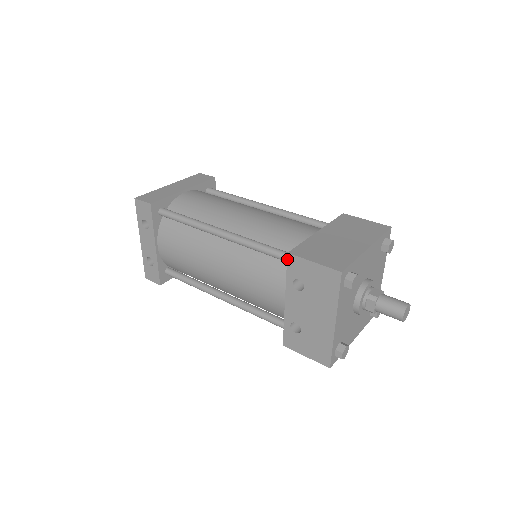
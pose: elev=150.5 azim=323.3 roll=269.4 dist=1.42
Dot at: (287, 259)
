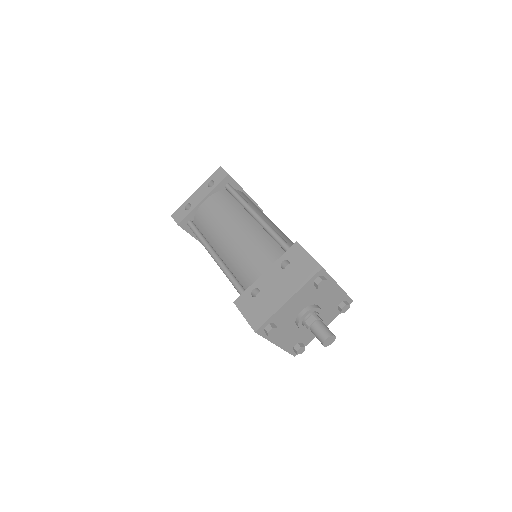
Dot at: (293, 245)
